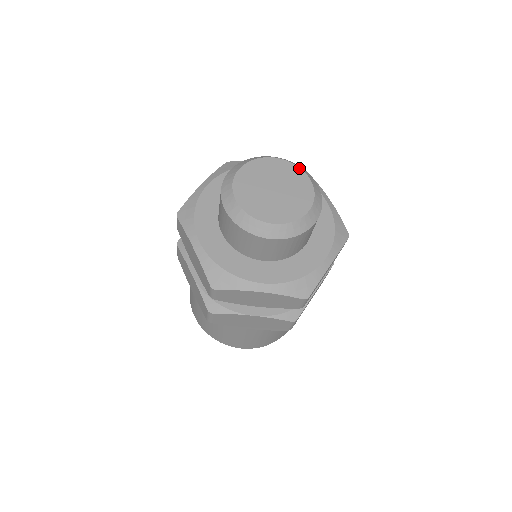
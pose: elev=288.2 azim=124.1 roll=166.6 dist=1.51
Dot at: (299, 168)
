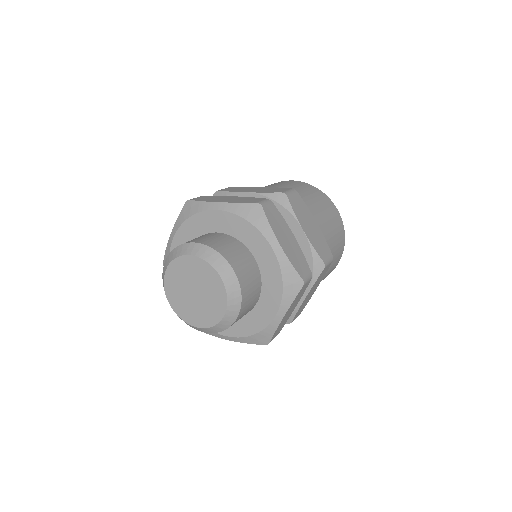
Dot at: (226, 303)
